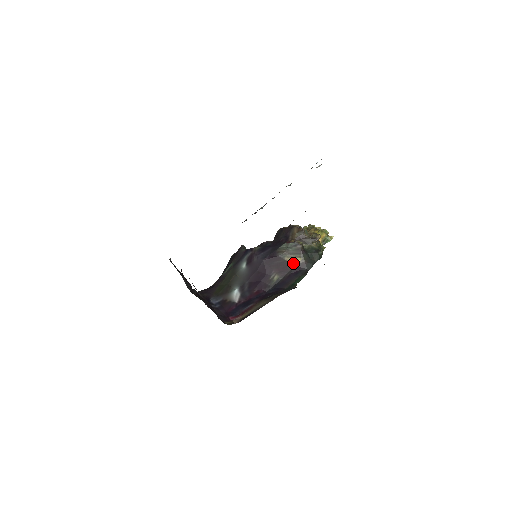
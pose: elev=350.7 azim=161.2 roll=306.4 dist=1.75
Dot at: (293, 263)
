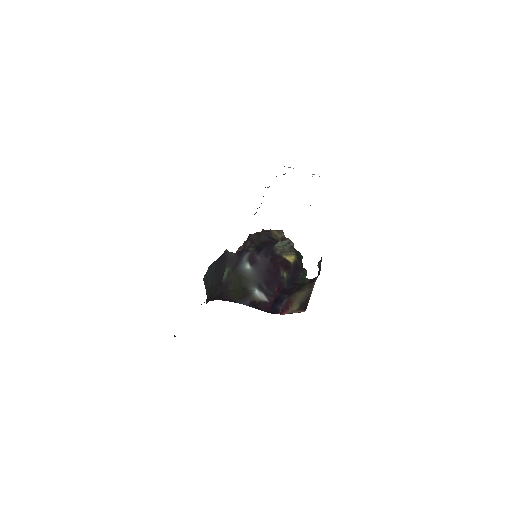
Dot at: (291, 260)
